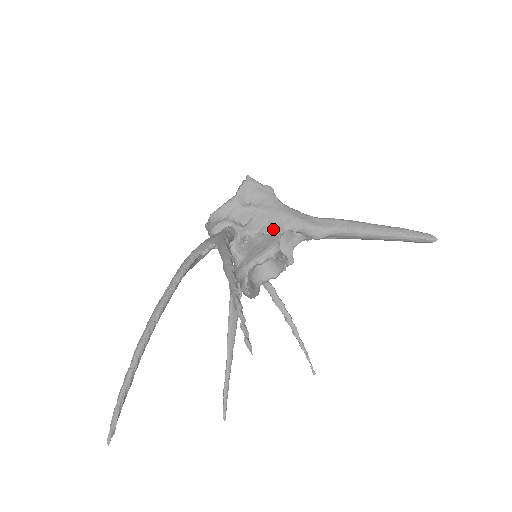
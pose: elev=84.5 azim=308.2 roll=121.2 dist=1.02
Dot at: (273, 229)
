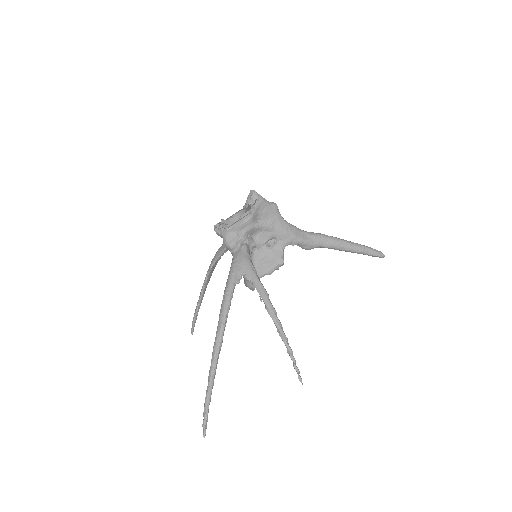
Dot at: (278, 244)
